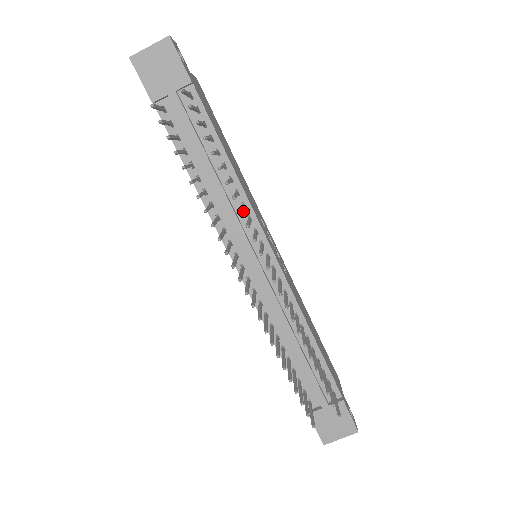
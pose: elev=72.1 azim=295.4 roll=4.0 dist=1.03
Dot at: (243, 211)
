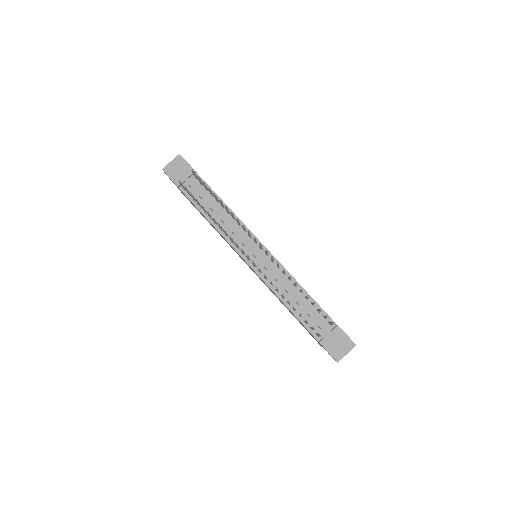
Dot at: (238, 220)
